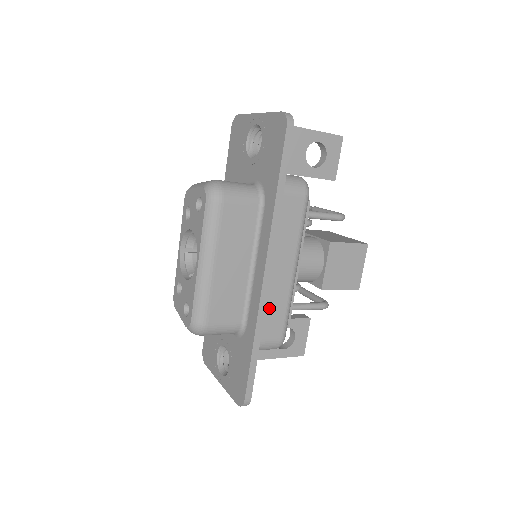
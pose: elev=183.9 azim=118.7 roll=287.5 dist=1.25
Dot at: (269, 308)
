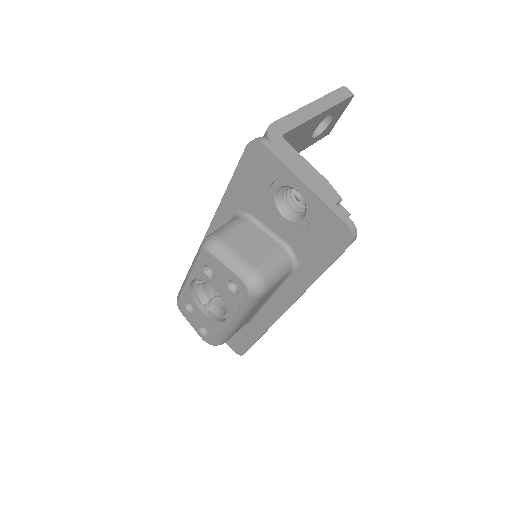
Dot at: occluded
